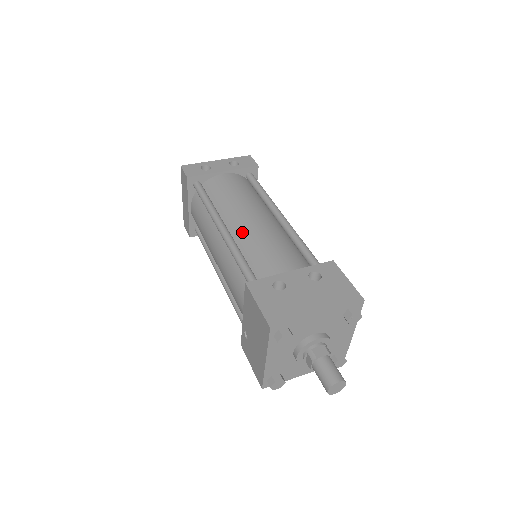
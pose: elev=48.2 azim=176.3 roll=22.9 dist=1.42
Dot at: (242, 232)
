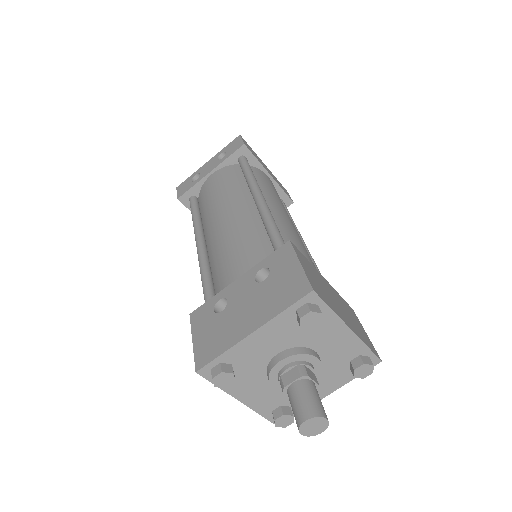
Dot at: (212, 242)
